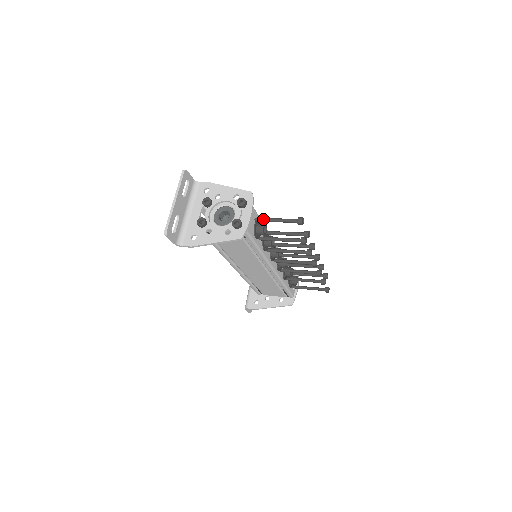
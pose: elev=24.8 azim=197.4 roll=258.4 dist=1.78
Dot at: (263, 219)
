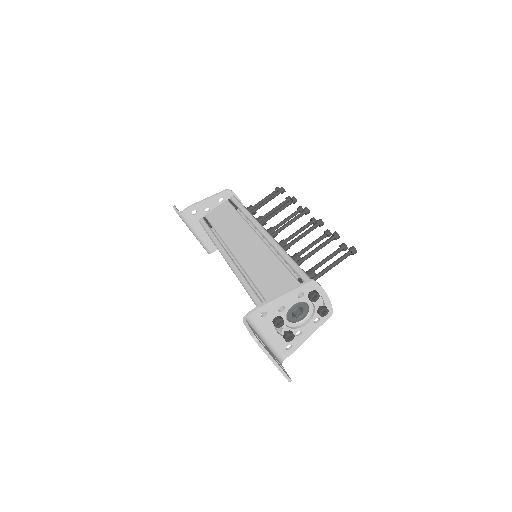
Dot at: occluded
